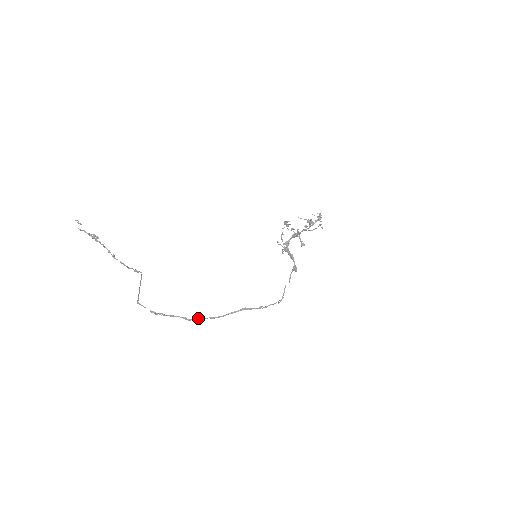
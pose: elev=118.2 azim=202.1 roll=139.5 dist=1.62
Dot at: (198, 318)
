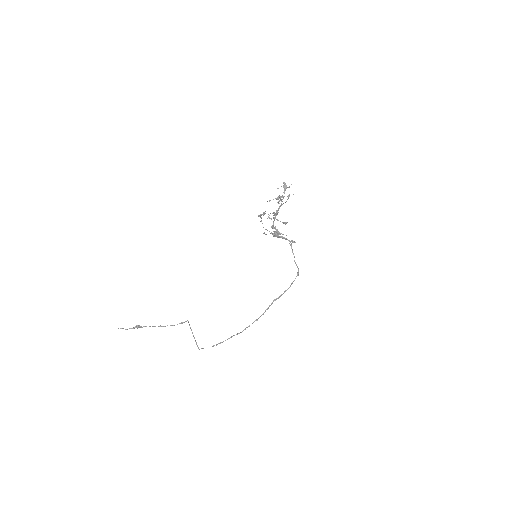
Dot at: (247, 327)
